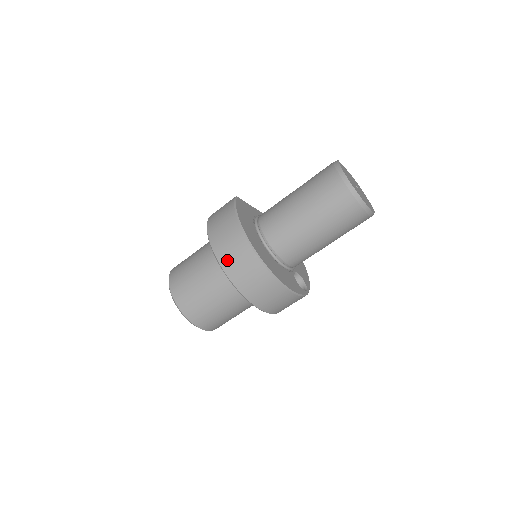
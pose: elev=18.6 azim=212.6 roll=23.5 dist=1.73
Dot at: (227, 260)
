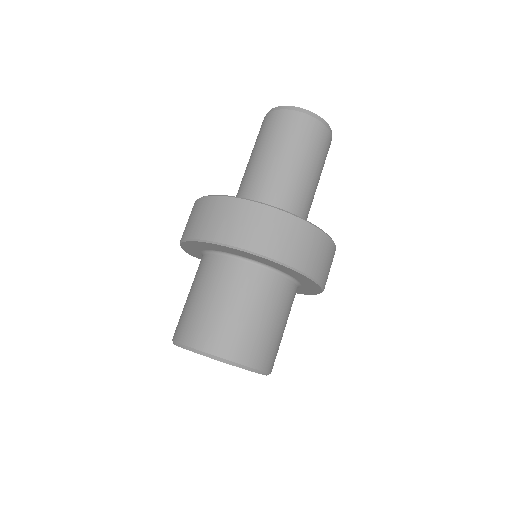
Dot at: (198, 228)
